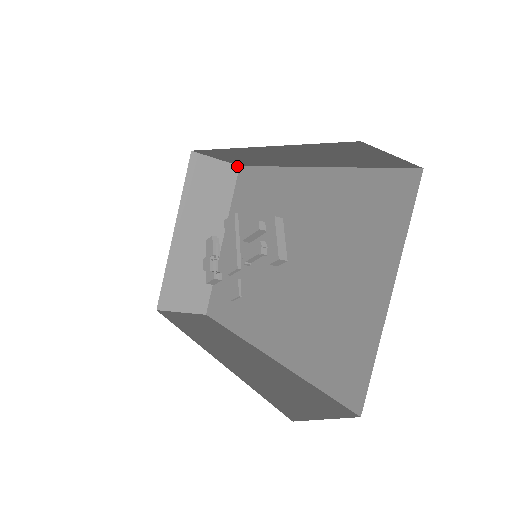
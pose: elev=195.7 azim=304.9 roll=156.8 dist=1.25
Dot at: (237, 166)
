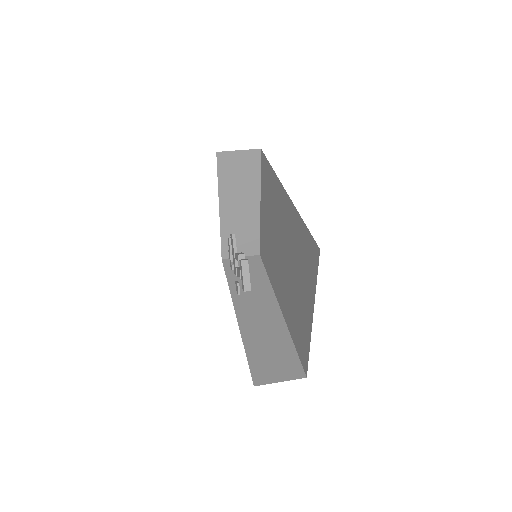
Dot at: (259, 149)
